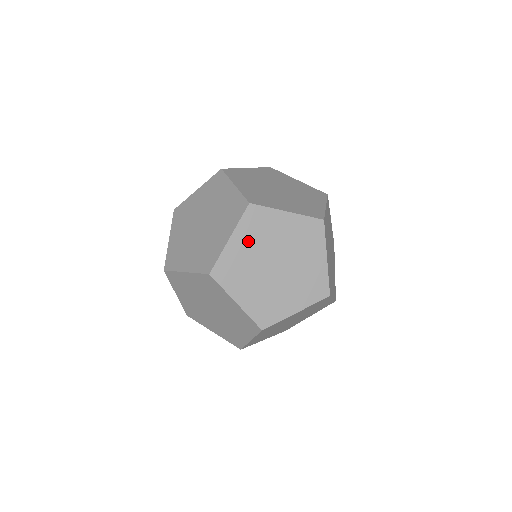
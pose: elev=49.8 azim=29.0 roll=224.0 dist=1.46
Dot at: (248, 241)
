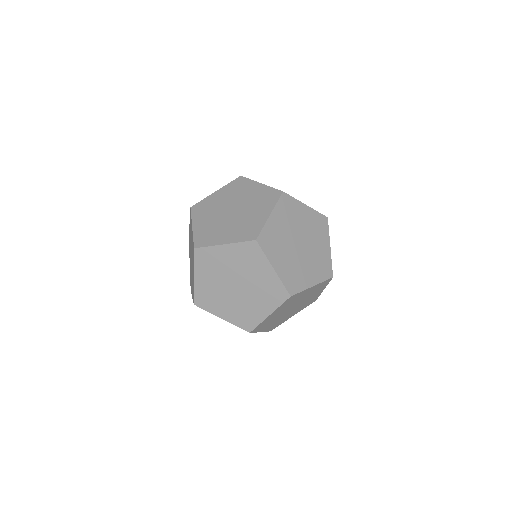
Dot at: (282, 220)
